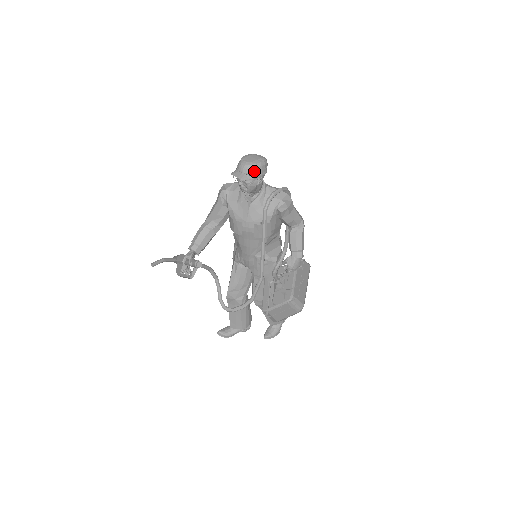
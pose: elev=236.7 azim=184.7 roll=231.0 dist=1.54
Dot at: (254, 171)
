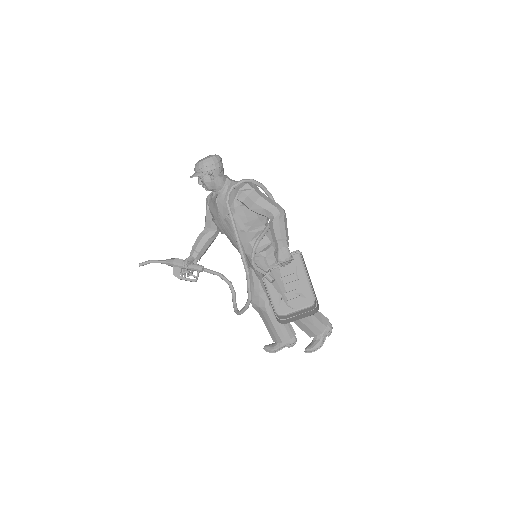
Dot at: (202, 168)
